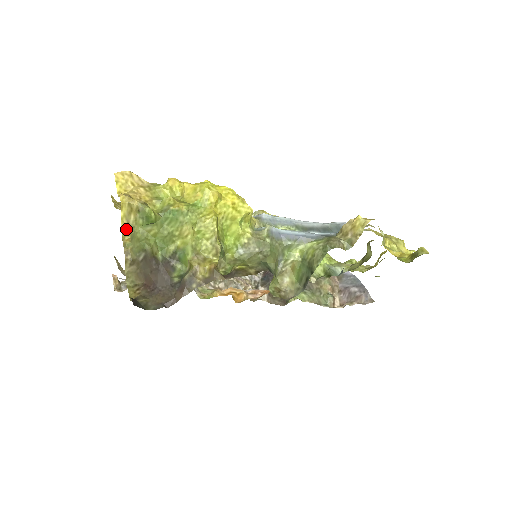
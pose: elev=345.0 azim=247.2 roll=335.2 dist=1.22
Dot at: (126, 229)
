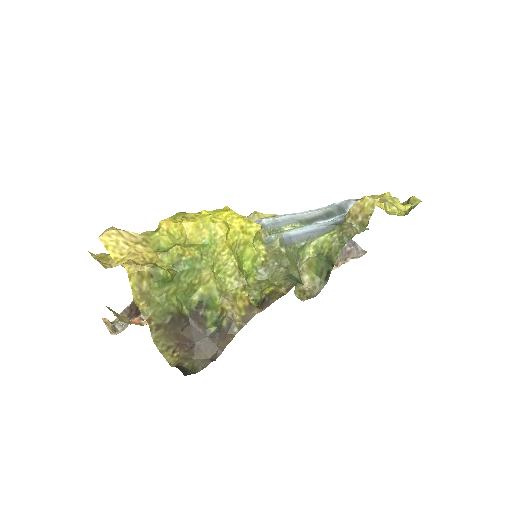
Dot at: (138, 295)
